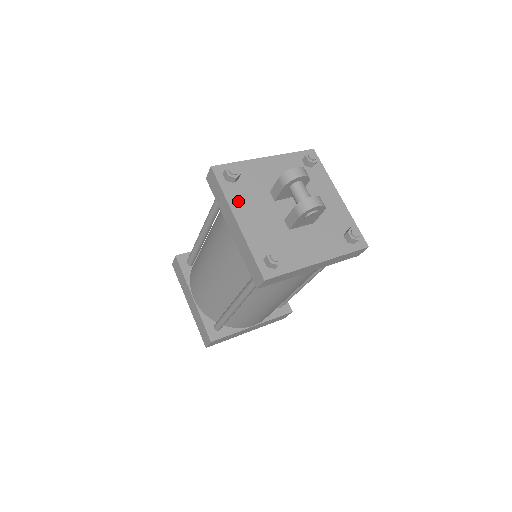
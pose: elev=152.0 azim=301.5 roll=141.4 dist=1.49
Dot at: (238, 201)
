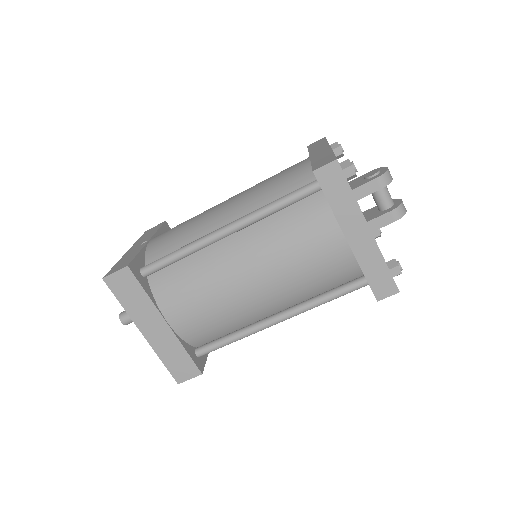
Dot at: occluded
